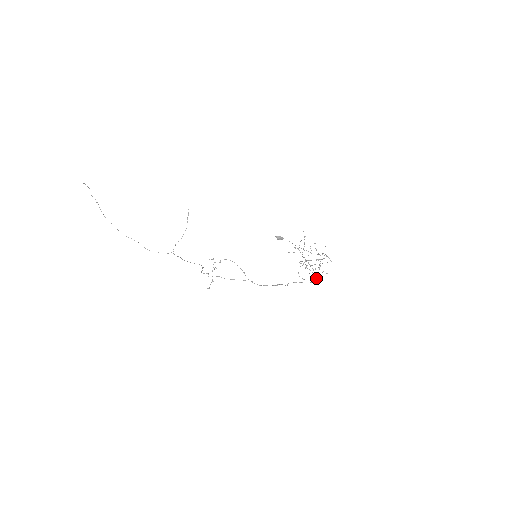
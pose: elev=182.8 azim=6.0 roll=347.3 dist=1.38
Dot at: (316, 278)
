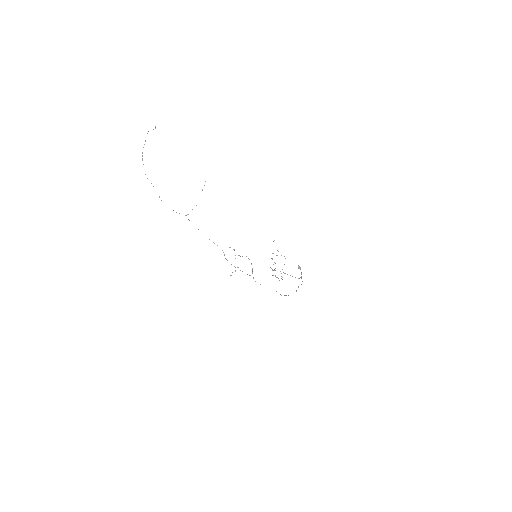
Dot at: occluded
